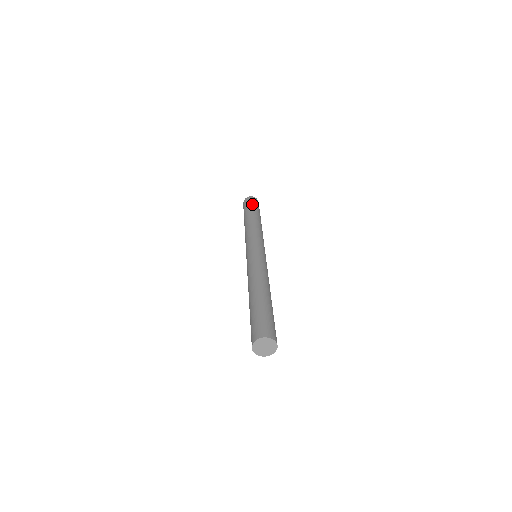
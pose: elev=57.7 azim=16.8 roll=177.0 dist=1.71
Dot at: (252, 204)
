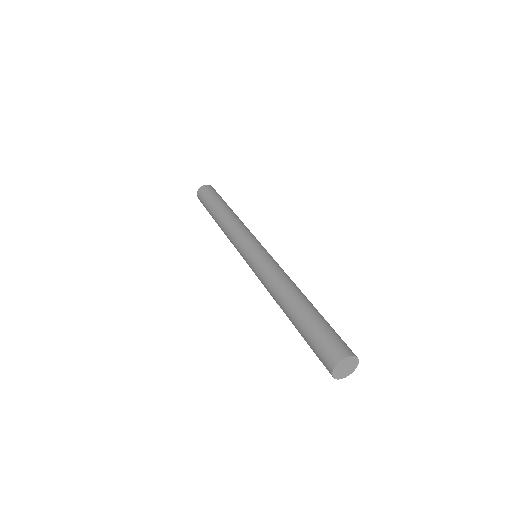
Dot at: (213, 194)
